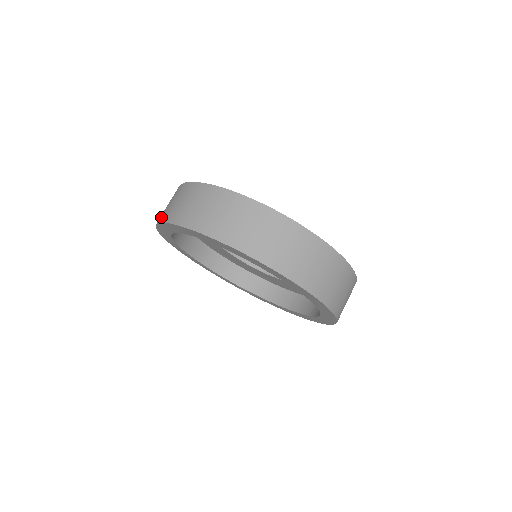
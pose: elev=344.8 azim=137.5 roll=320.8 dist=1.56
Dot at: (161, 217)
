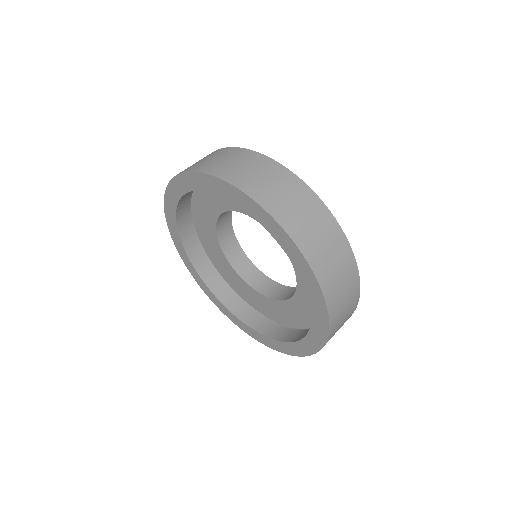
Dot at: occluded
